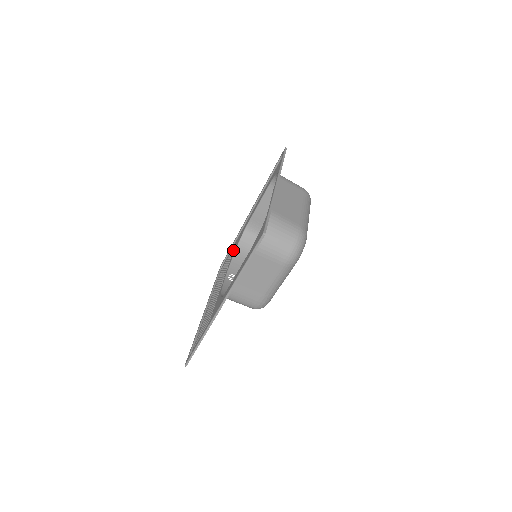
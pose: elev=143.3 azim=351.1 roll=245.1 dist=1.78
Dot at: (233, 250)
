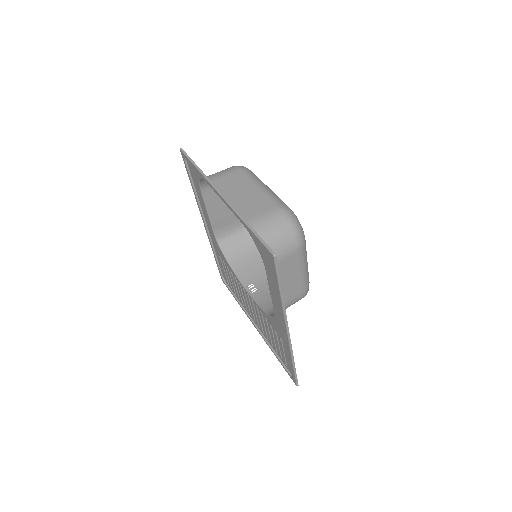
Dot at: (224, 264)
